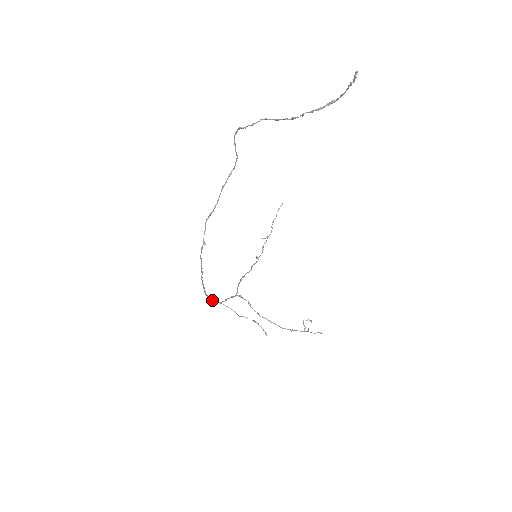
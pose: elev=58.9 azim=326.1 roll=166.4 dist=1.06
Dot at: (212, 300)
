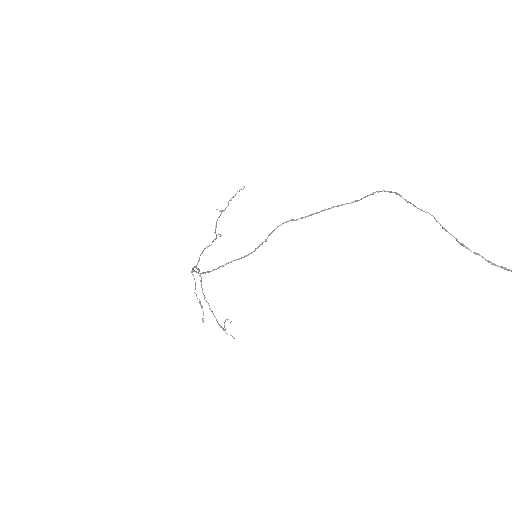
Dot at: (197, 272)
